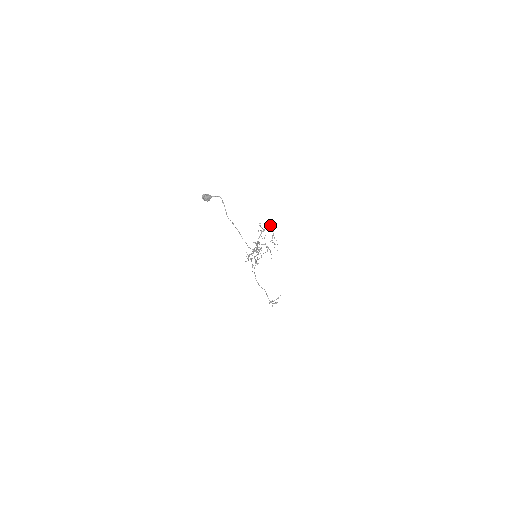
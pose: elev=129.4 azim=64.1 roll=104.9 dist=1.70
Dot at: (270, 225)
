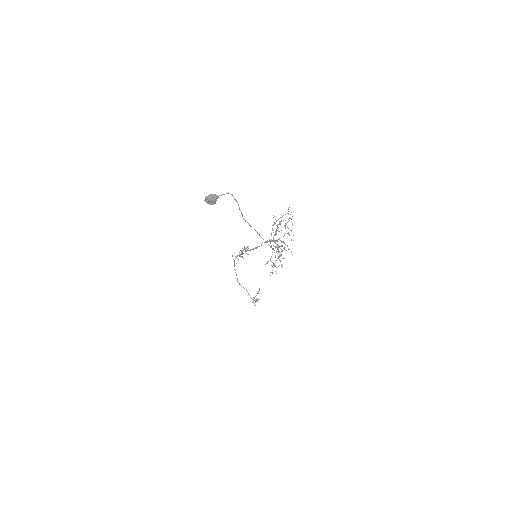
Dot at: occluded
